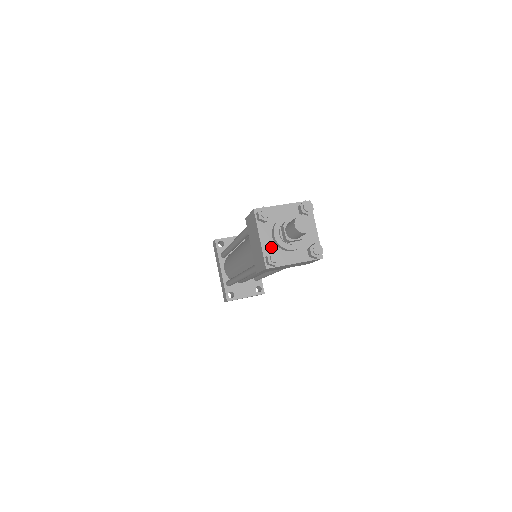
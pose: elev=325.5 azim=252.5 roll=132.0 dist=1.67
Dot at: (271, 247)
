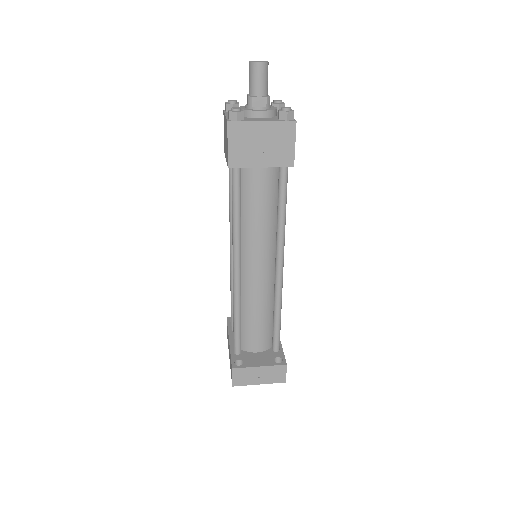
Dot at: occluded
